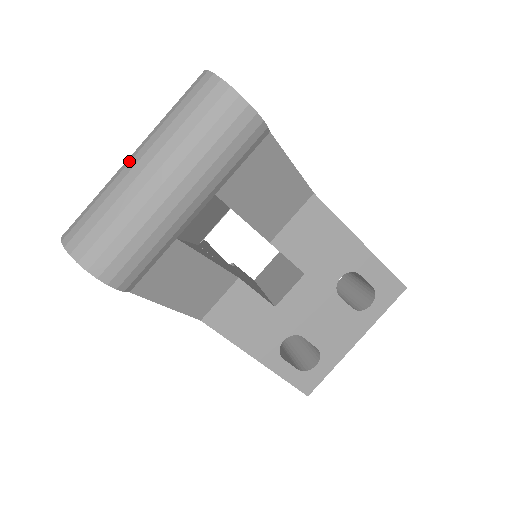
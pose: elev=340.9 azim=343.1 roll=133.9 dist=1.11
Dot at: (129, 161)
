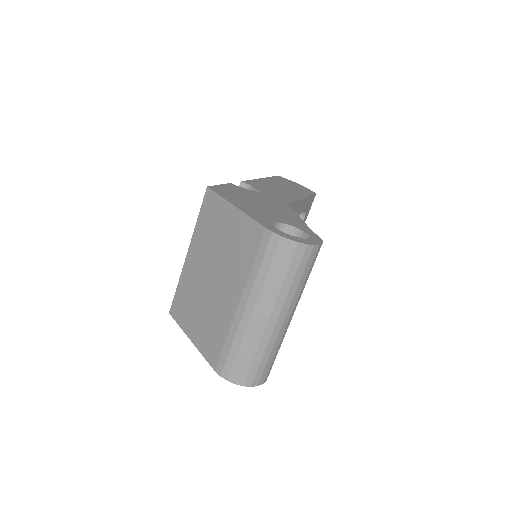
Dot at: (258, 320)
